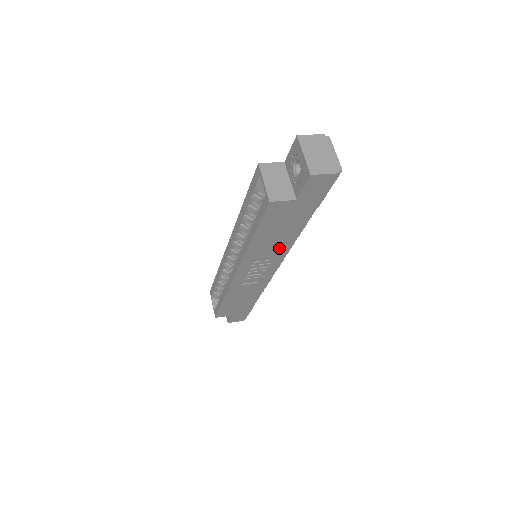
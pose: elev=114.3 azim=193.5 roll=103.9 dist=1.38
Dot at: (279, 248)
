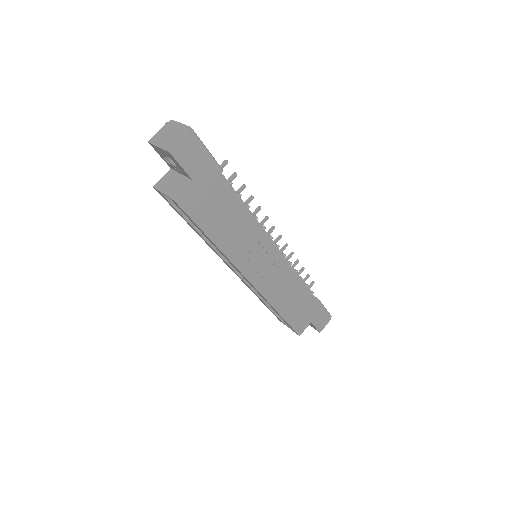
Dot at: (248, 230)
